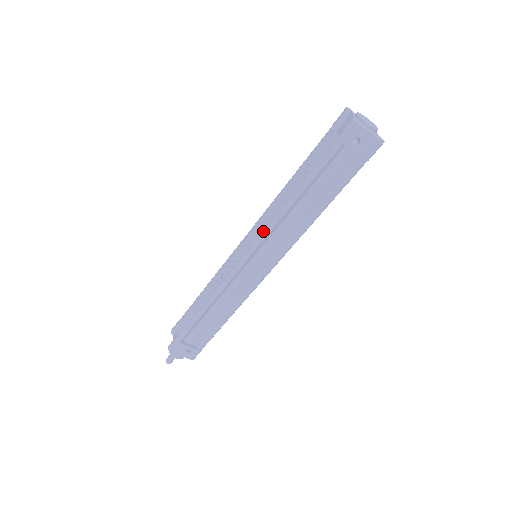
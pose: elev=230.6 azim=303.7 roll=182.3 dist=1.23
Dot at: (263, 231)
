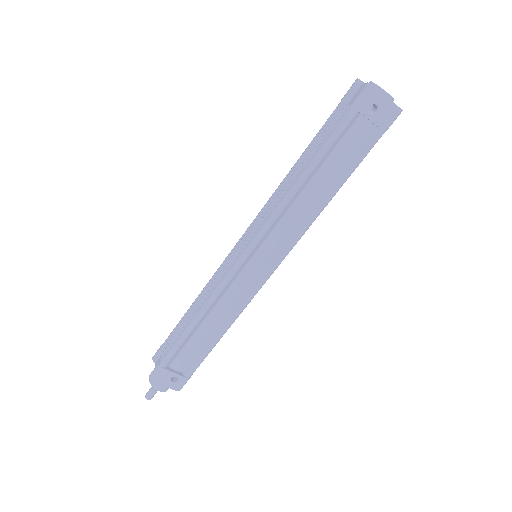
Dot at: (266, 220)
